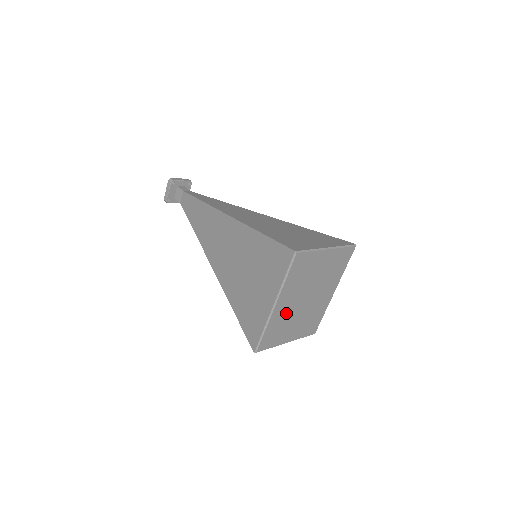
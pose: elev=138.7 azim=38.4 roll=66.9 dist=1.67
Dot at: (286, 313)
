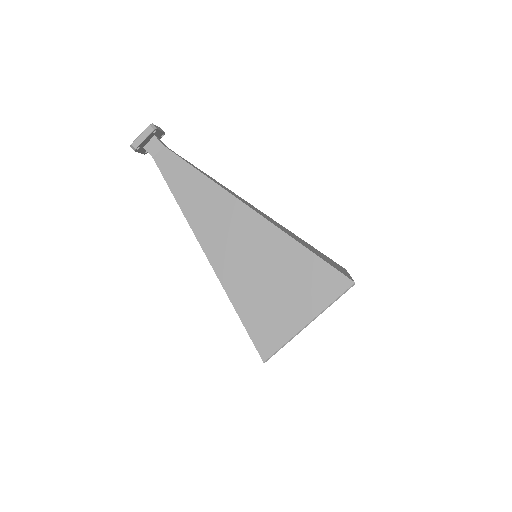
Dot at: occluded
